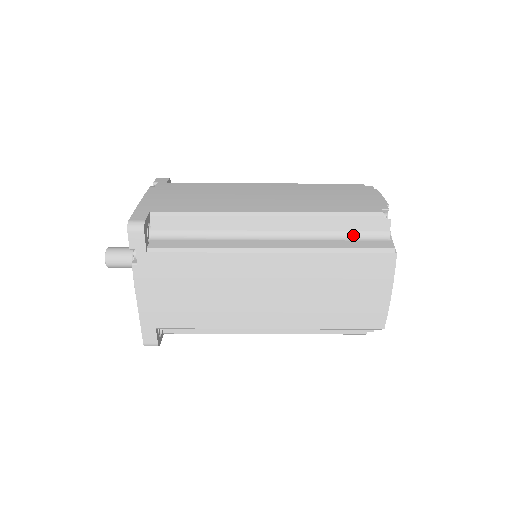
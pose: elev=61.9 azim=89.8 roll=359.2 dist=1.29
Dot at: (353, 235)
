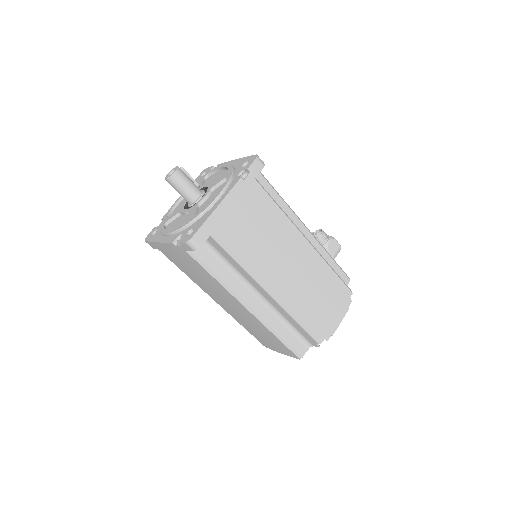
Dot at: (297, 332)
